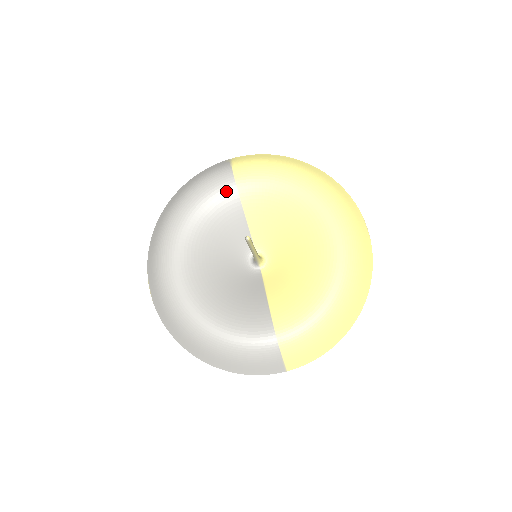
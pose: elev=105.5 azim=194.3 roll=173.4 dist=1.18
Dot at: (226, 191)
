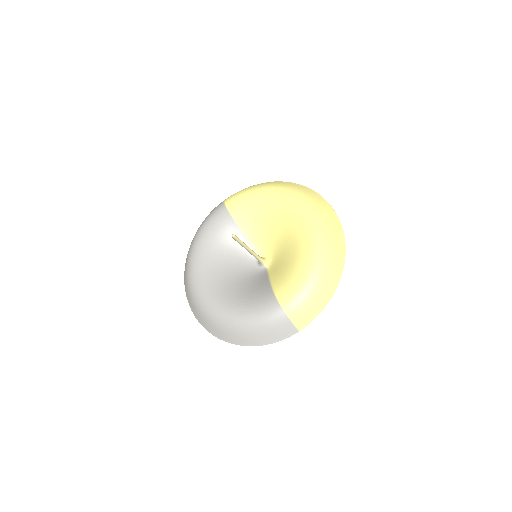
Dot at: (223, 219)
